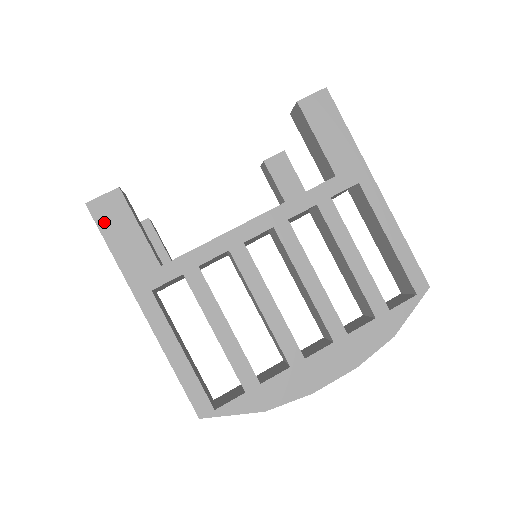
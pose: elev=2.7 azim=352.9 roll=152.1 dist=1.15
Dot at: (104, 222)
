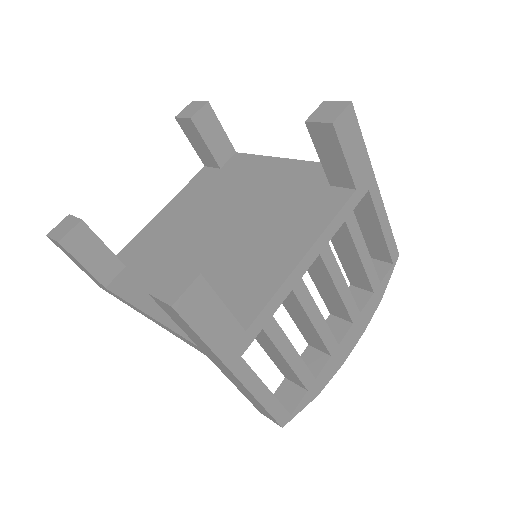
Dot at: (193, 317)
